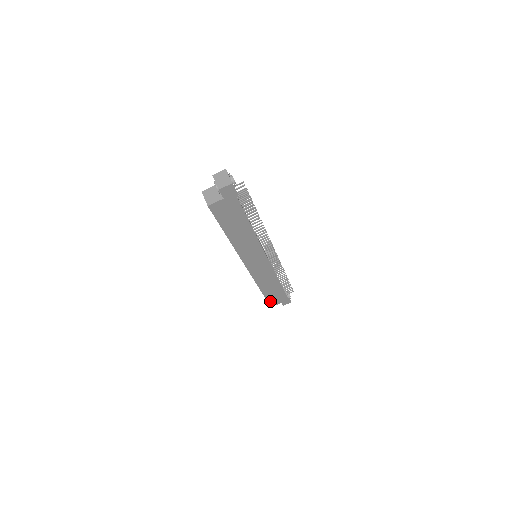
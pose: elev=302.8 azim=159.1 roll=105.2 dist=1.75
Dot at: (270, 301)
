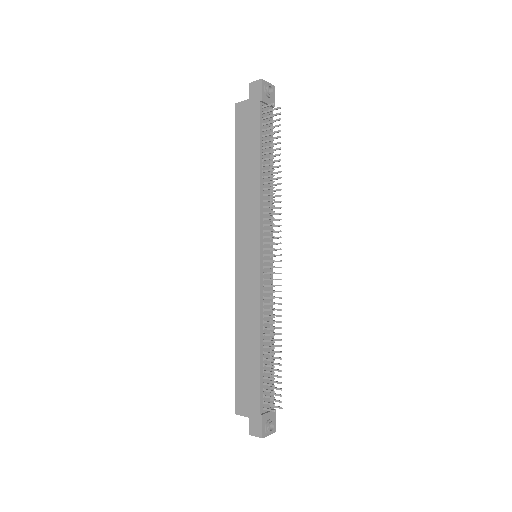
Dot at: (238, 390)
